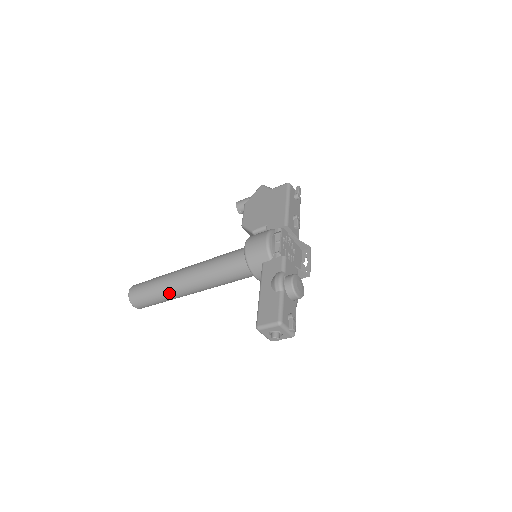
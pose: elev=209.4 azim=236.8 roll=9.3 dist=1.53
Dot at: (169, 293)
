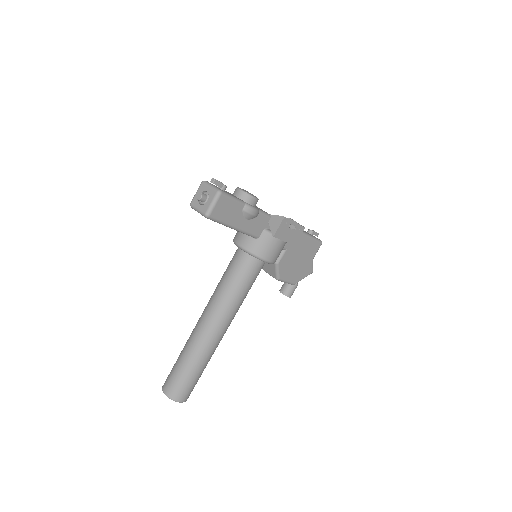
Dot at: (189, 342)
